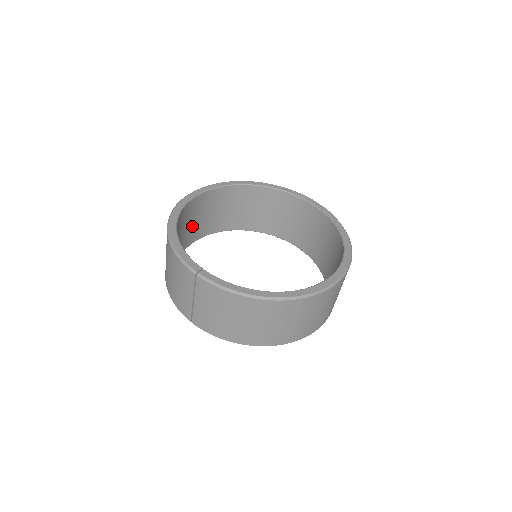
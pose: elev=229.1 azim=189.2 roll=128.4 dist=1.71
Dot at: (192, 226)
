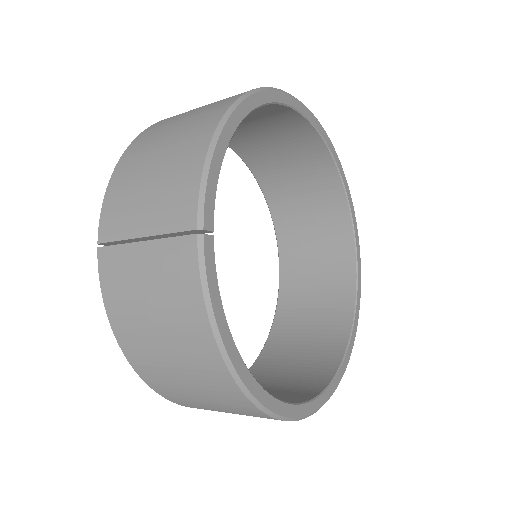
Dot at: occluded
